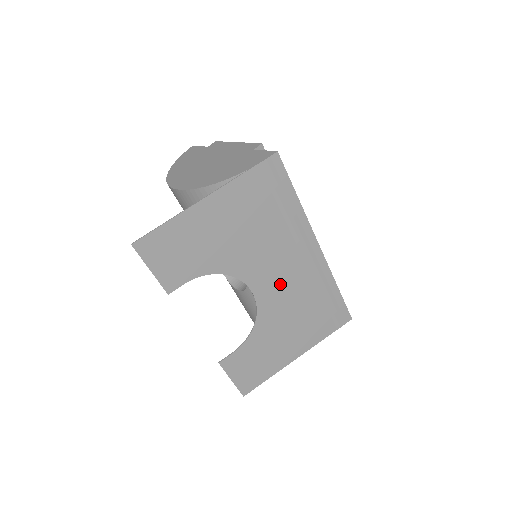
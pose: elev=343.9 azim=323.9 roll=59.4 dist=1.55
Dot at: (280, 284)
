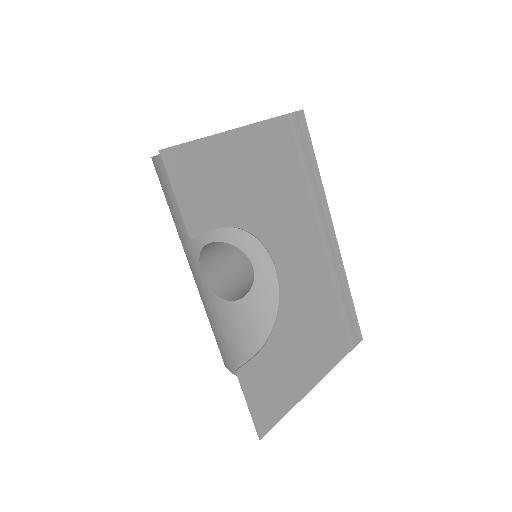
Dot at: (302, 268)
